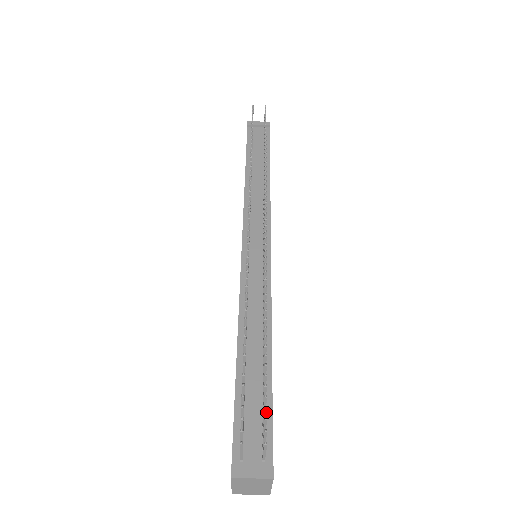
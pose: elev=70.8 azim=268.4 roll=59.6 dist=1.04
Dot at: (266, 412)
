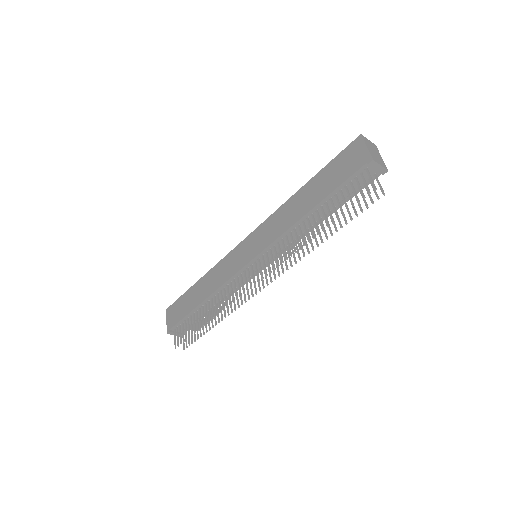
Dot at: (192, 340)
